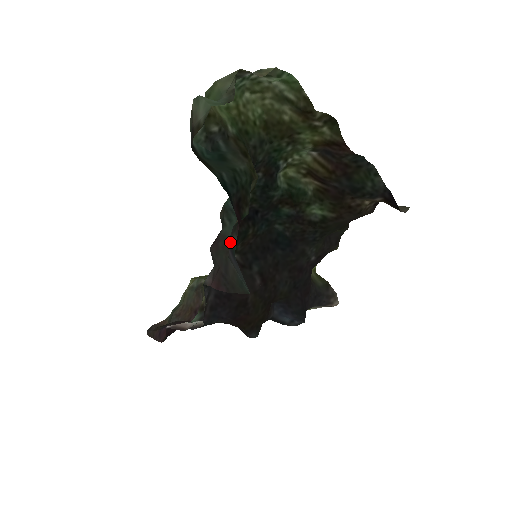
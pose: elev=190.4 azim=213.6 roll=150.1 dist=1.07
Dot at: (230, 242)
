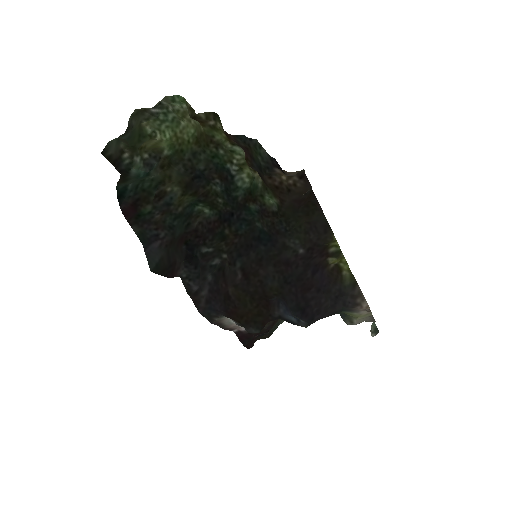
Dot at: (147, 234)
